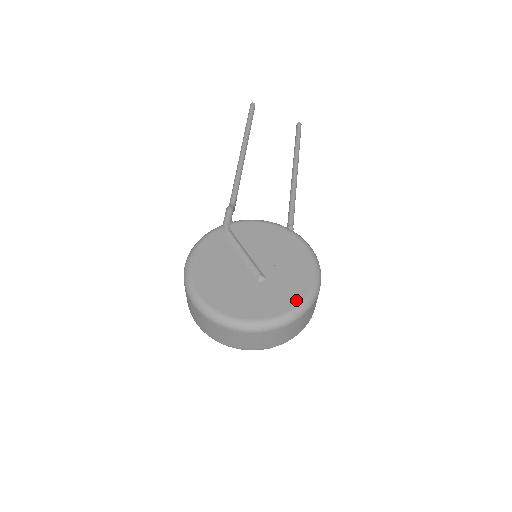
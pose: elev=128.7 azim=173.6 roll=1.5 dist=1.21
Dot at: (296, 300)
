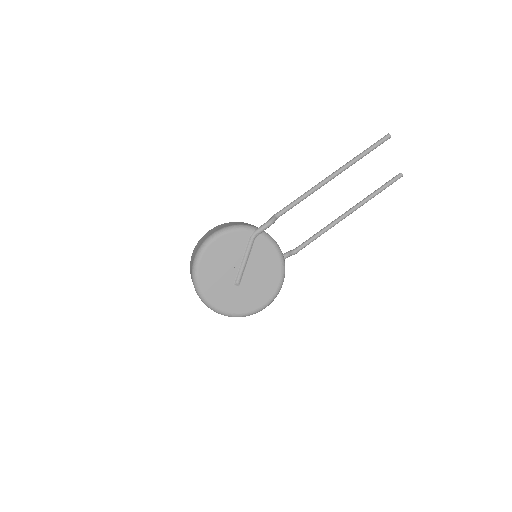
Dot at: (239, 311)
